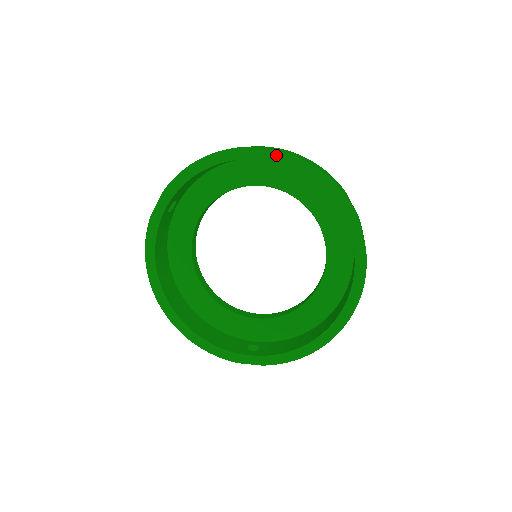
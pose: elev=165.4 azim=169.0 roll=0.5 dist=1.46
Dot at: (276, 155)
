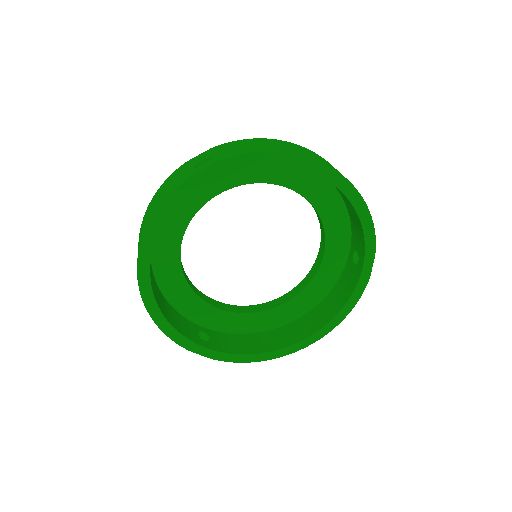
Dot at: (350, 190)
